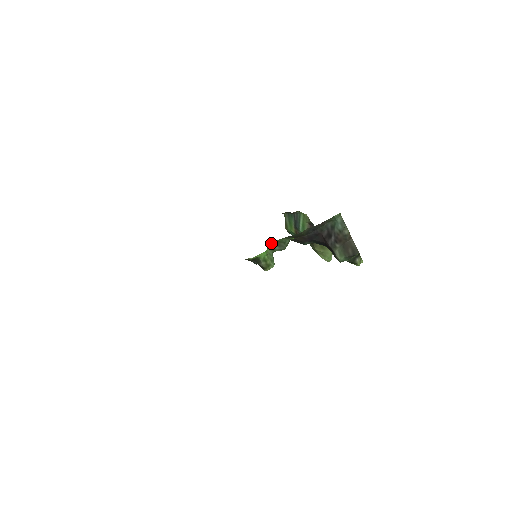
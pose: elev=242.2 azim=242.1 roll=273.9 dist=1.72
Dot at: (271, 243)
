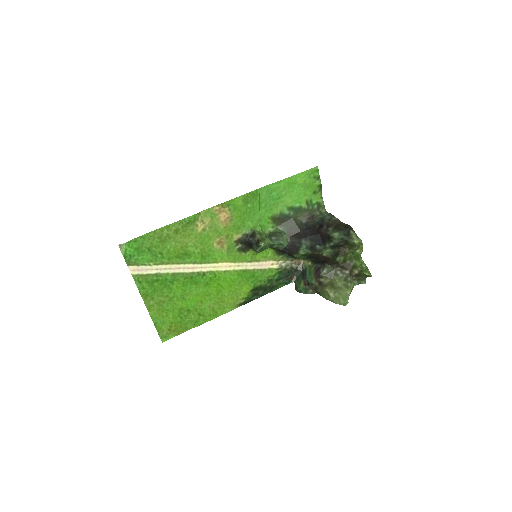
Dot at: (267, 230)
